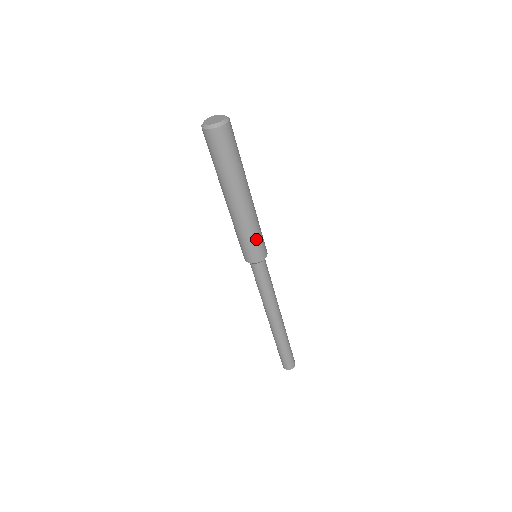
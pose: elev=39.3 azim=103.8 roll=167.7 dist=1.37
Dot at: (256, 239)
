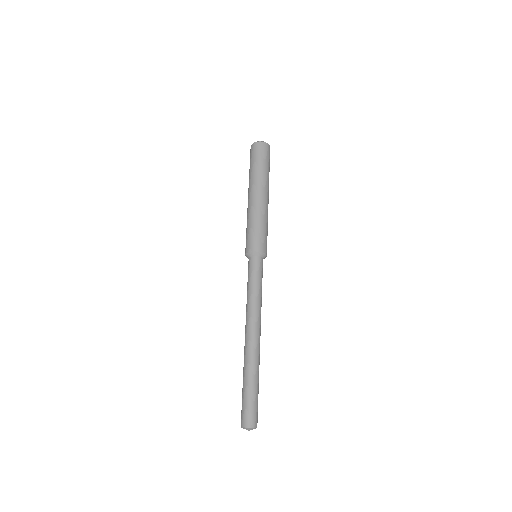
Dot at: (264, 230)
